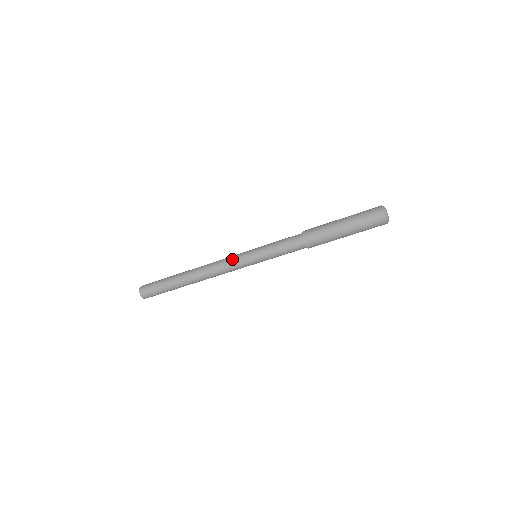
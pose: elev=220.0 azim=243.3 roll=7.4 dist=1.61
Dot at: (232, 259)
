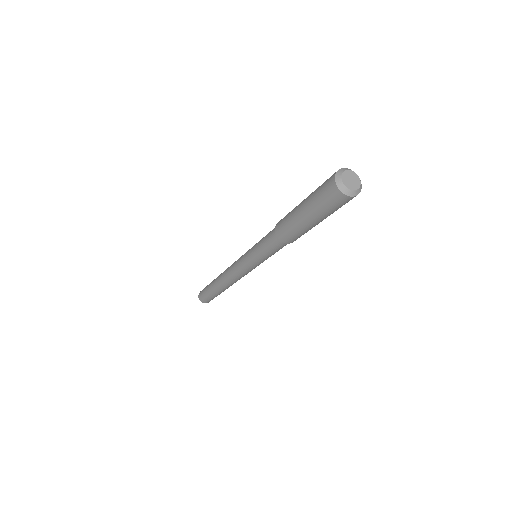
Dot at: occluded
